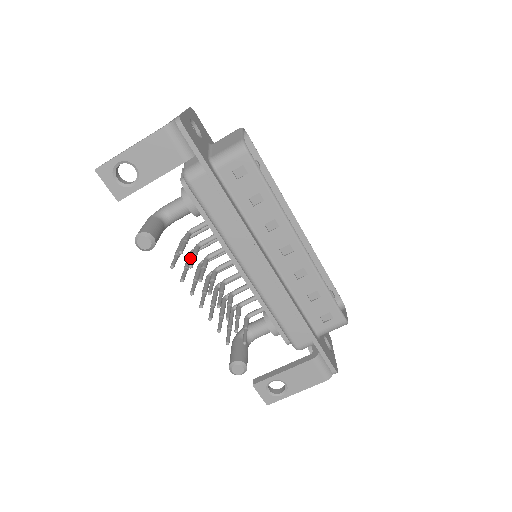
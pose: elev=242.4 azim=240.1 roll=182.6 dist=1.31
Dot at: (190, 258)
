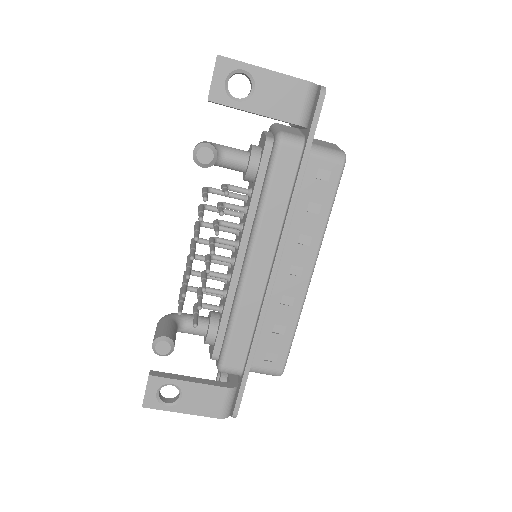
Dot at: occluded
